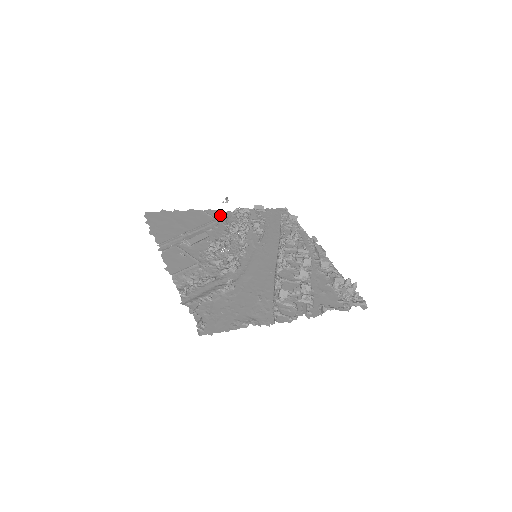
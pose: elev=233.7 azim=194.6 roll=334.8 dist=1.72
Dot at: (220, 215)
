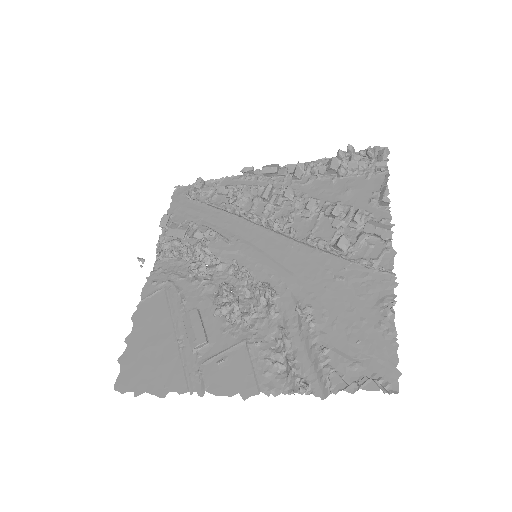
Dot at: (158, 279)
